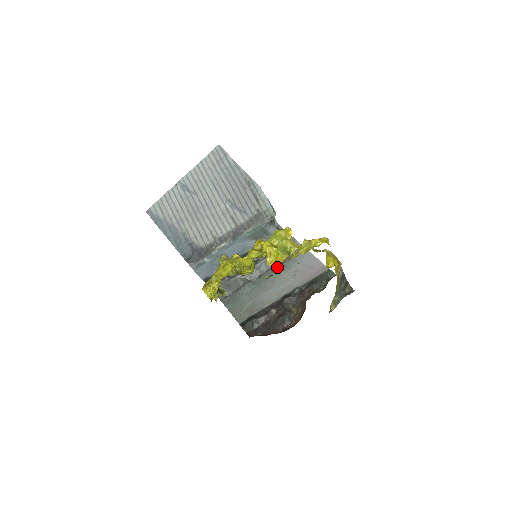
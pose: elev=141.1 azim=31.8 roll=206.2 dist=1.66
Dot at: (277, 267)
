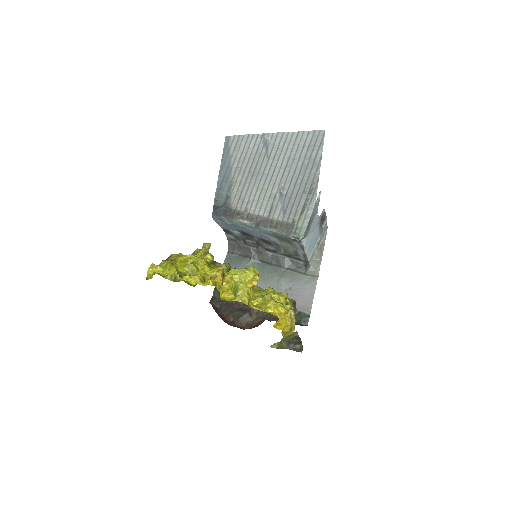
Dot at: (284, 270)
